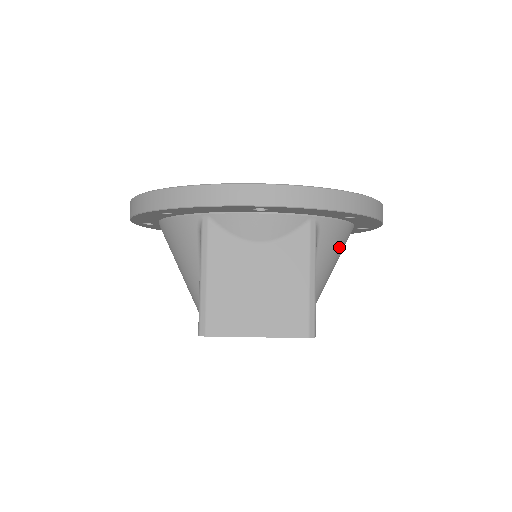
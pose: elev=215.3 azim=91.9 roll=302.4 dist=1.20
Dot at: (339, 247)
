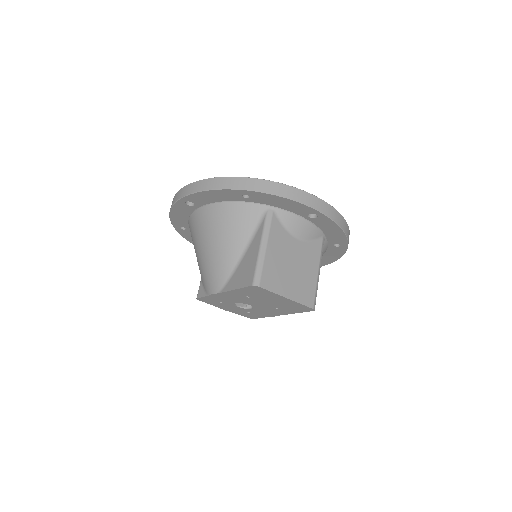
Dot at: occluded
